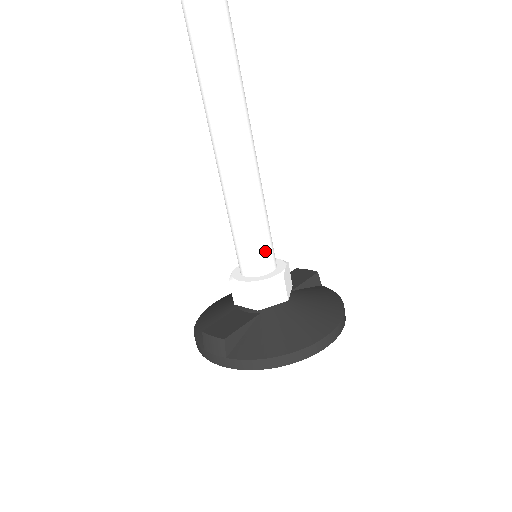
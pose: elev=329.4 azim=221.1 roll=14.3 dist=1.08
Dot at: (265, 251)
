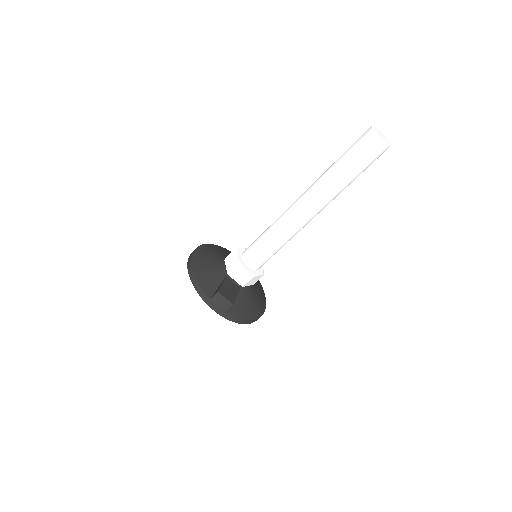
Dot at: occluded
